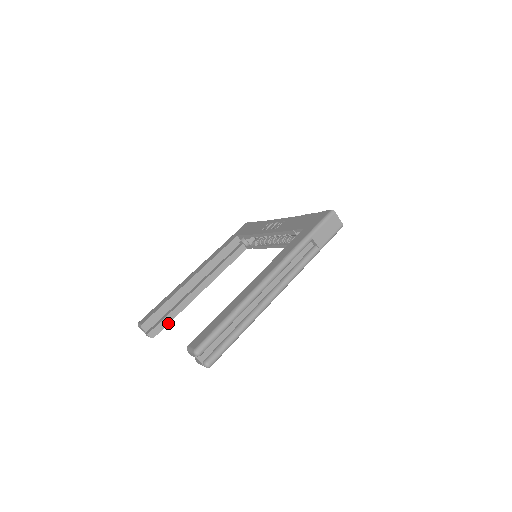
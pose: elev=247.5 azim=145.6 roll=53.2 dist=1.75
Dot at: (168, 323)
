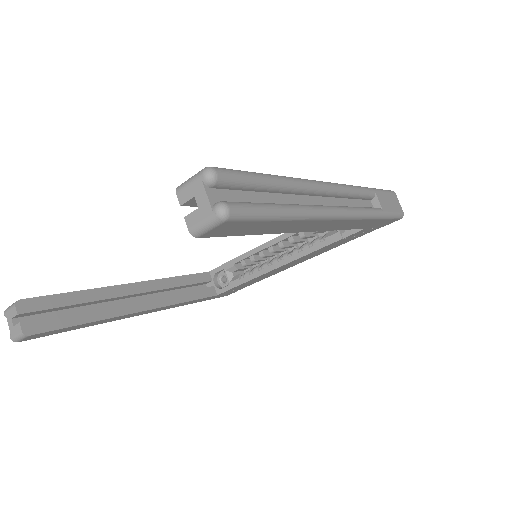
Dot at: (66, 326)
